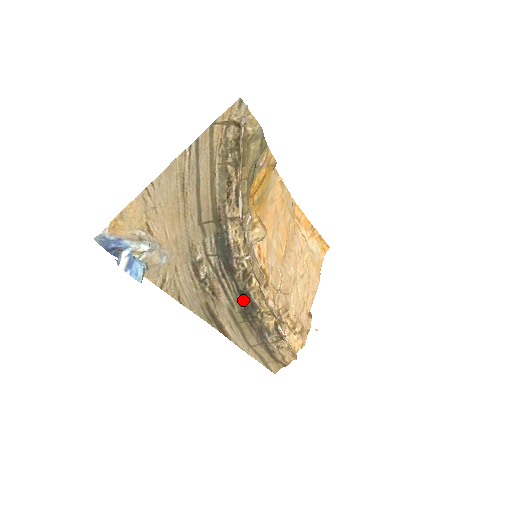
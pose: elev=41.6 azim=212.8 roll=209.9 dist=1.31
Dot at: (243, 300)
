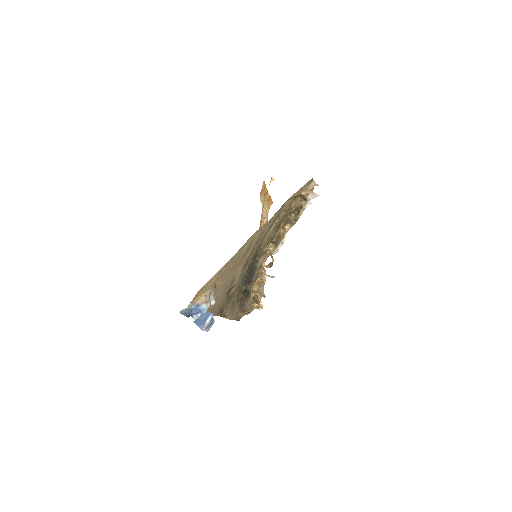
Dot at: (244, 292)
